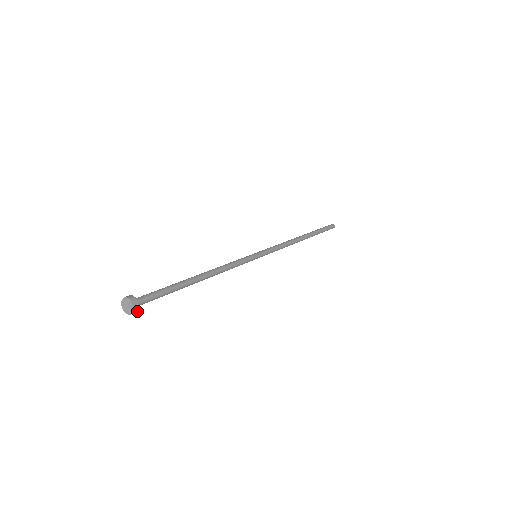
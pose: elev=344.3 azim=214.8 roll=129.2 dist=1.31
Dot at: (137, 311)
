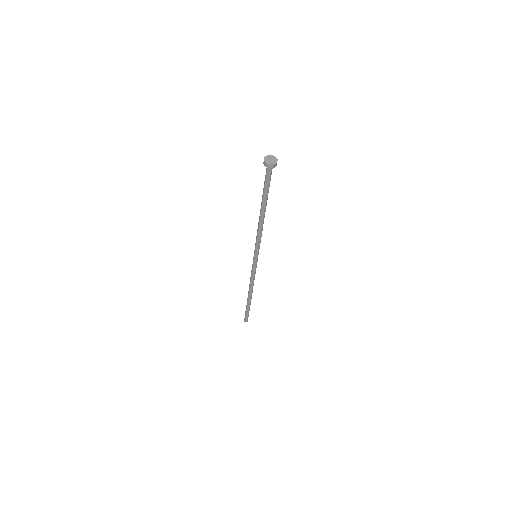
Dot at: (276, 165)
